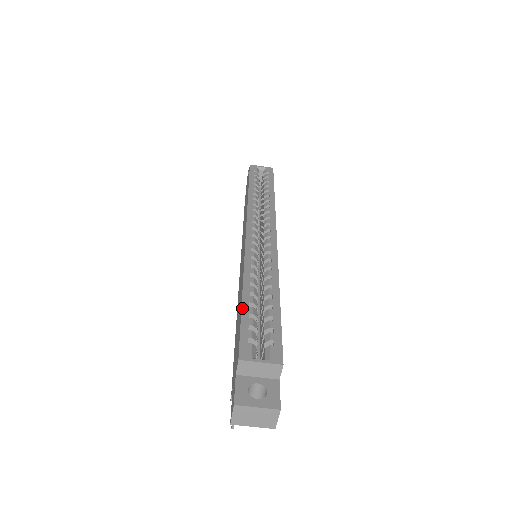
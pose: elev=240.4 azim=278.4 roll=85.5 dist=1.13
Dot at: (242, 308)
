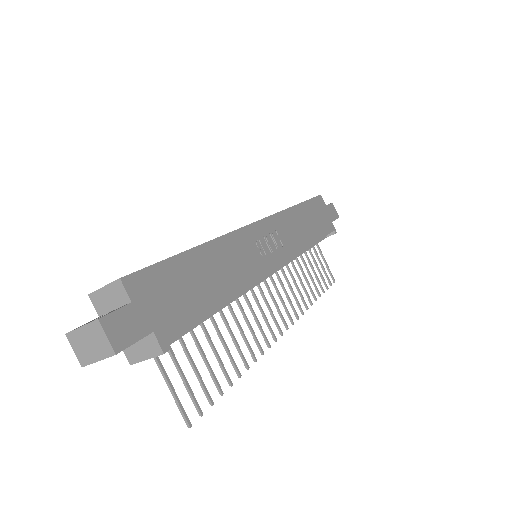
Dot at: occluded
